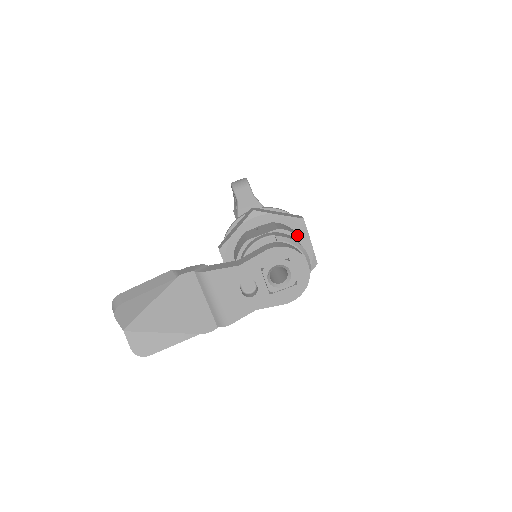
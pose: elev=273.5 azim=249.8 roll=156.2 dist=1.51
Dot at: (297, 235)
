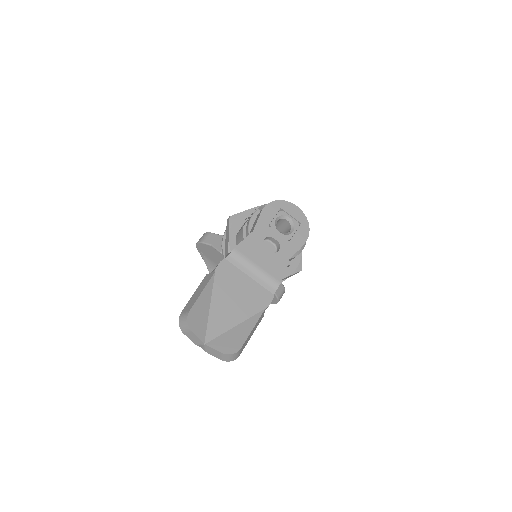
Dot at: occluded
